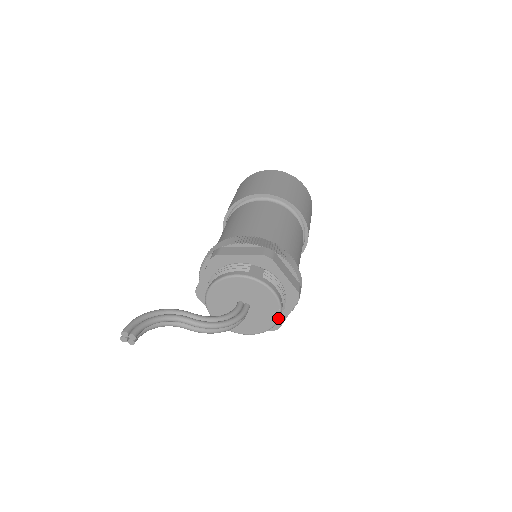
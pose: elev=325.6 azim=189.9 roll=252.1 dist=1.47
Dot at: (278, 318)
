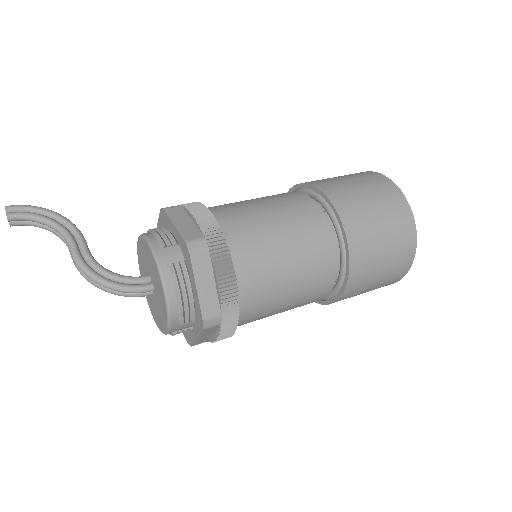
Dot at: (167, 327)
